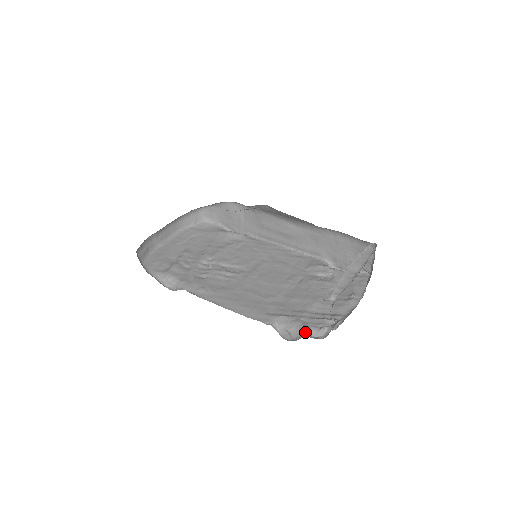
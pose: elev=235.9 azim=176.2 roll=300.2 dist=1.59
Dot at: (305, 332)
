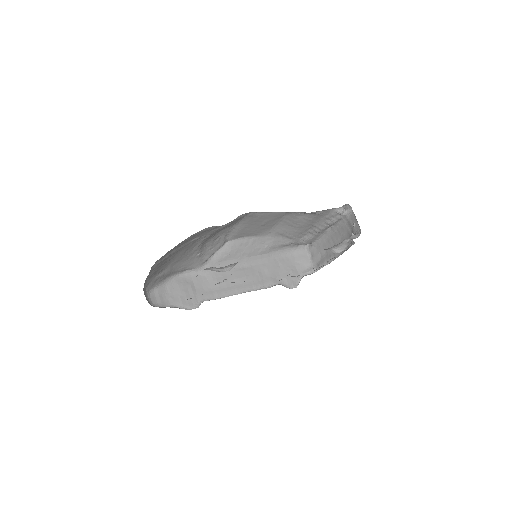
Dot at: (347, 241)
